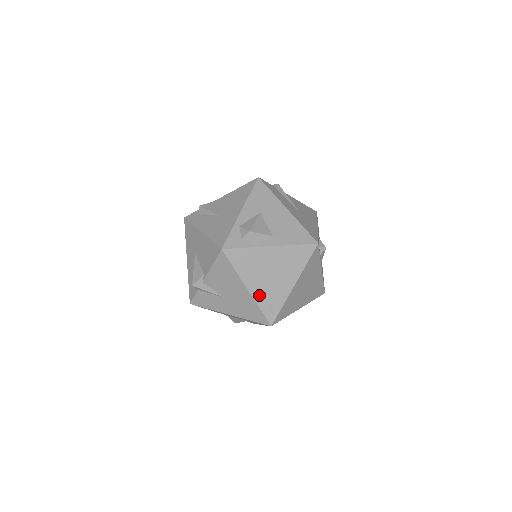
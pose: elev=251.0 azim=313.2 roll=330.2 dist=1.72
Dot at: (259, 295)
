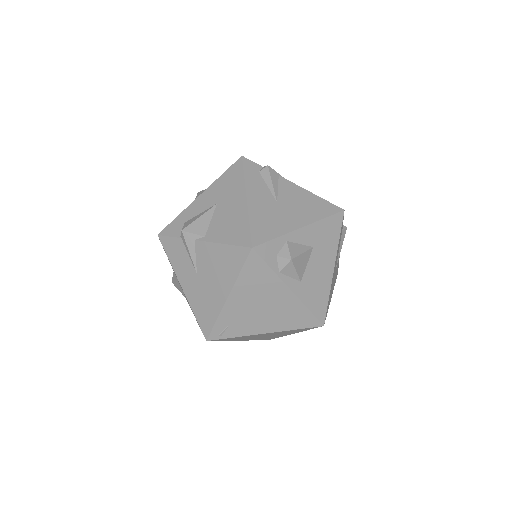
Dot at: (230, 311)
